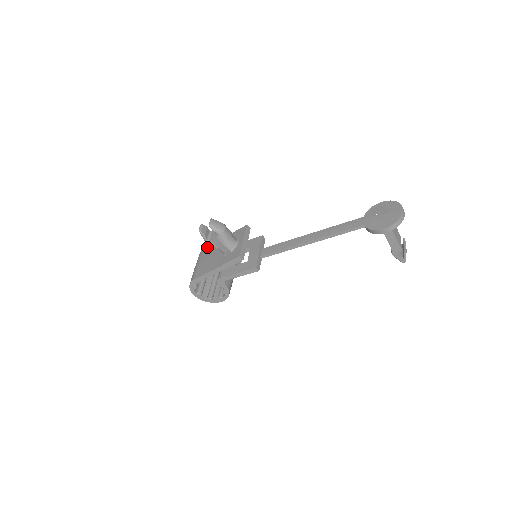
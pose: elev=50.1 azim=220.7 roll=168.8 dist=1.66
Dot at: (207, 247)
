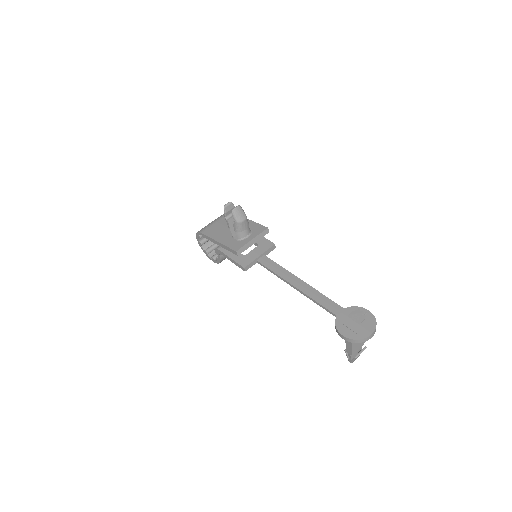
Dot at: occluded
